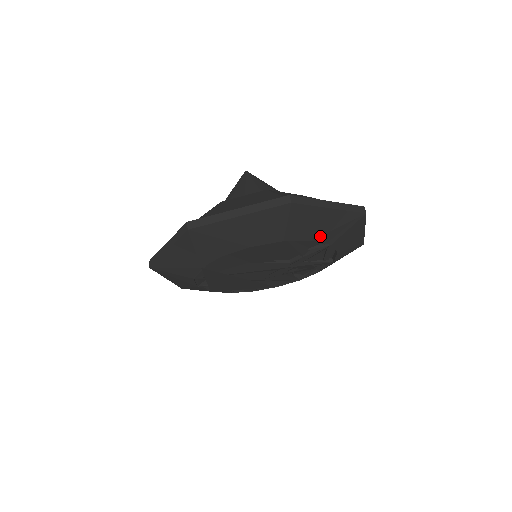
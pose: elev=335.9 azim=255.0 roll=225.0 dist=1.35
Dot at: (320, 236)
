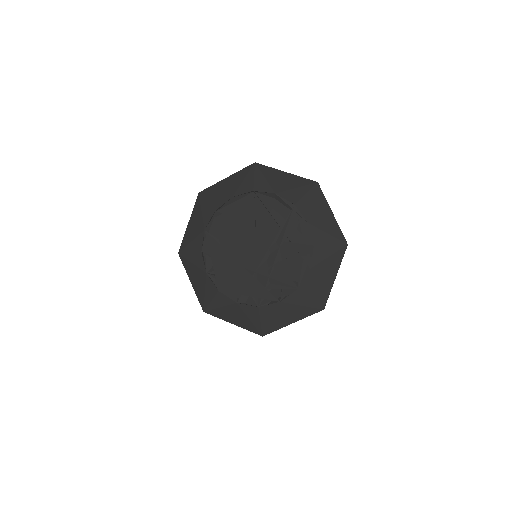
Dot at: (282, 192)
